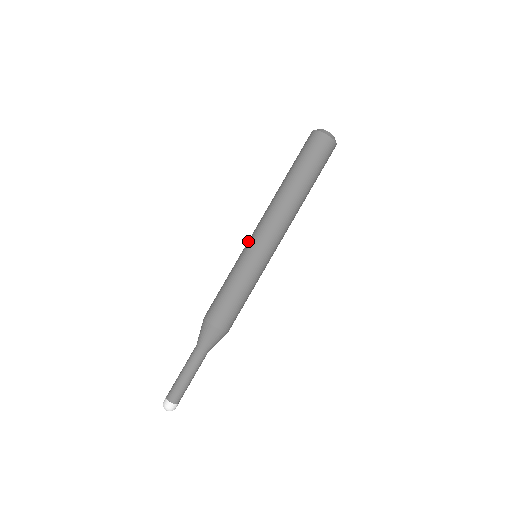
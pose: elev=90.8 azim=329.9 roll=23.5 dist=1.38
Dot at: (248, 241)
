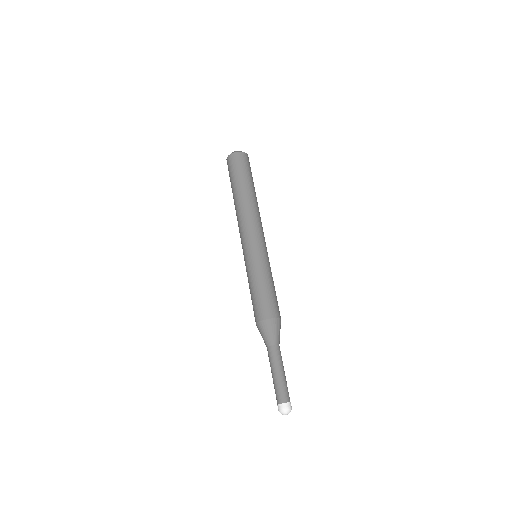
Dot at: (244, 248)
